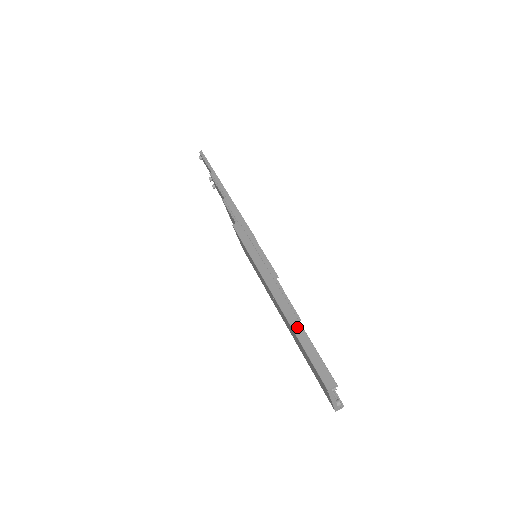
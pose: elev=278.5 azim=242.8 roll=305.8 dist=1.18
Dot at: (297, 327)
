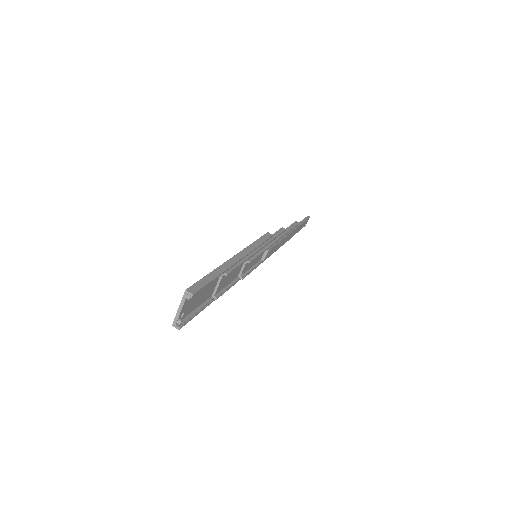
Dot at: (220, 270)
